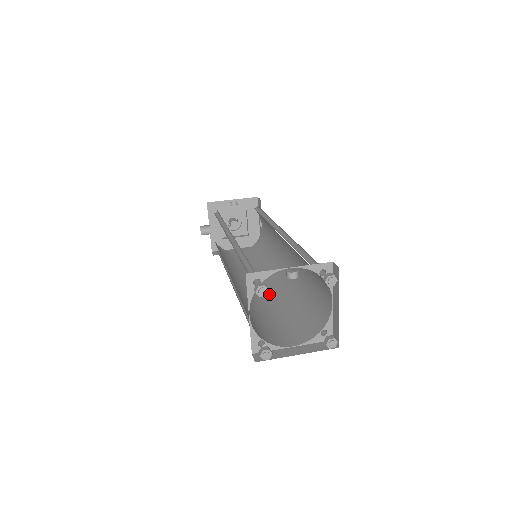
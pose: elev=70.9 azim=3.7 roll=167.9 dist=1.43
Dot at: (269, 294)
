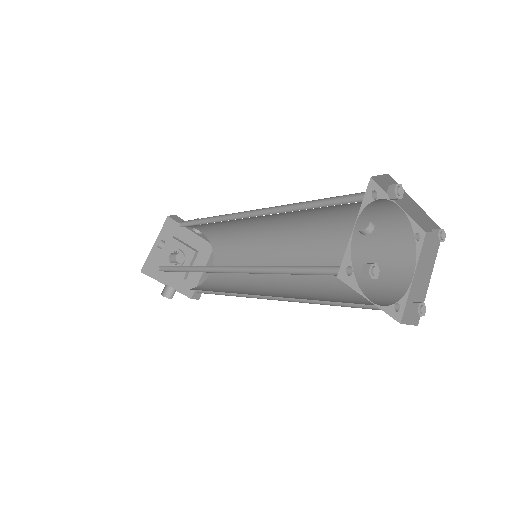
Dot at: occluded
